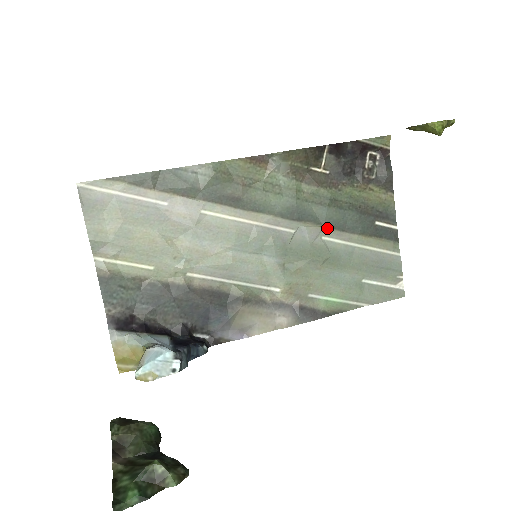
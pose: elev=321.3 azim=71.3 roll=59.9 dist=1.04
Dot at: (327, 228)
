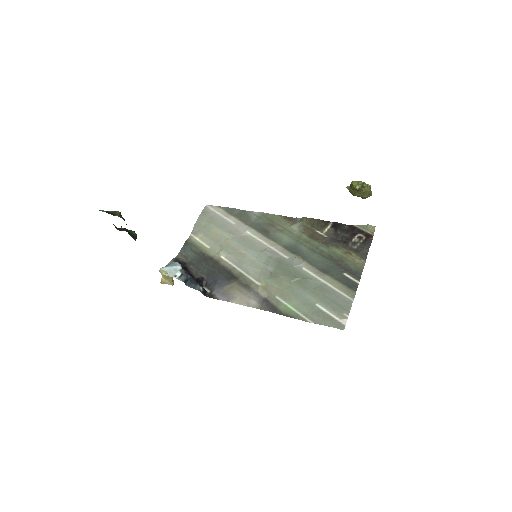
Dot at: (309, 264)
